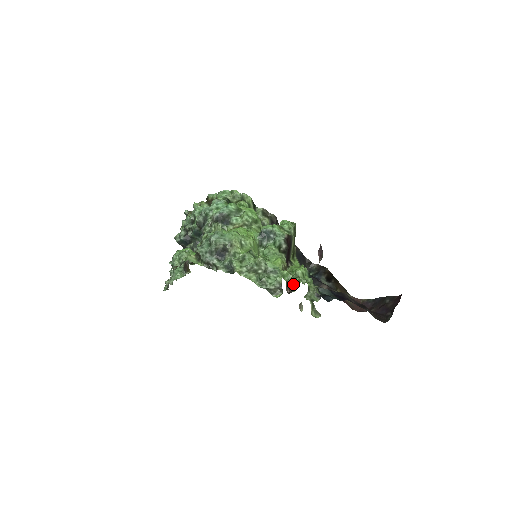
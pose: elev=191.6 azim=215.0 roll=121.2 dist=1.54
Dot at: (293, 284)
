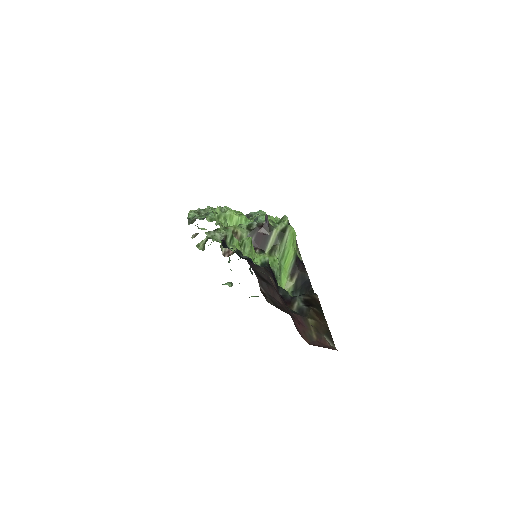
Dot at: (234, 252)
